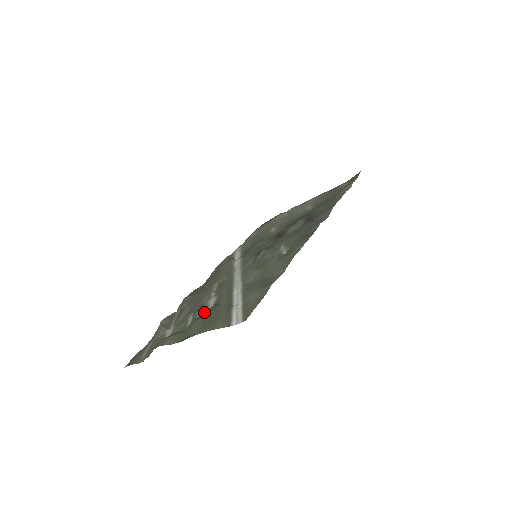
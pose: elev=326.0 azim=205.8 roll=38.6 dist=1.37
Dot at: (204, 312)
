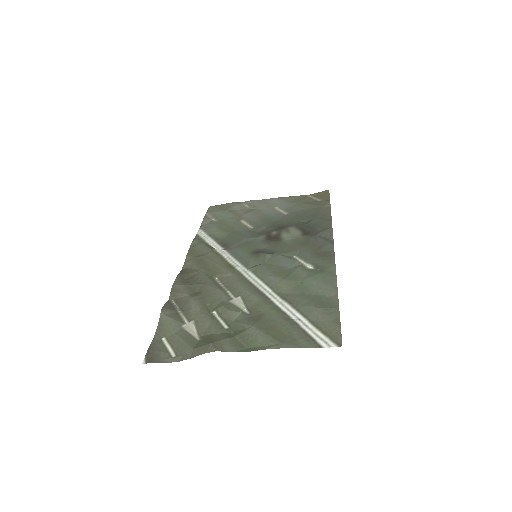
Dot at: (241, 316)
